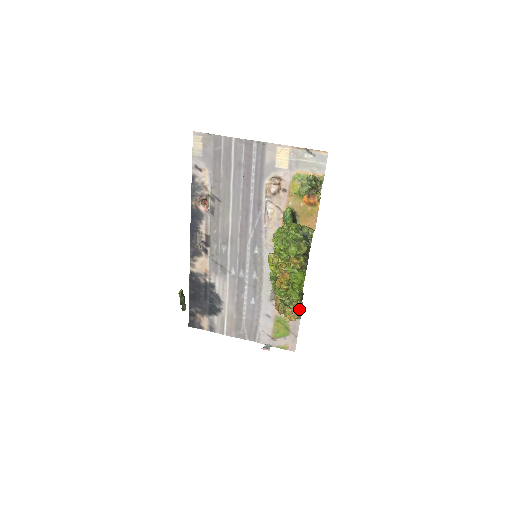
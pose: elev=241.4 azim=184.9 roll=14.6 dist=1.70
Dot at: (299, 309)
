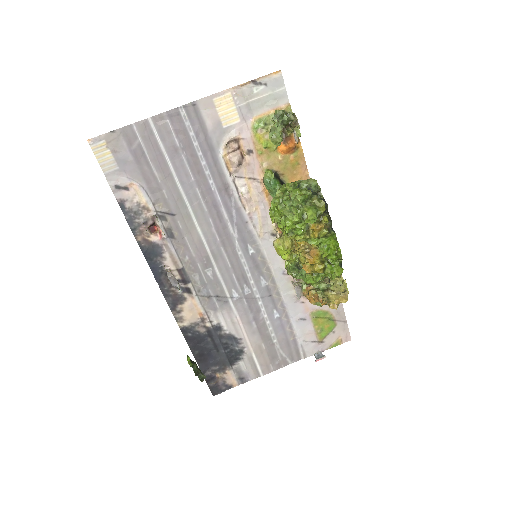
Dot at: (345, 285)
